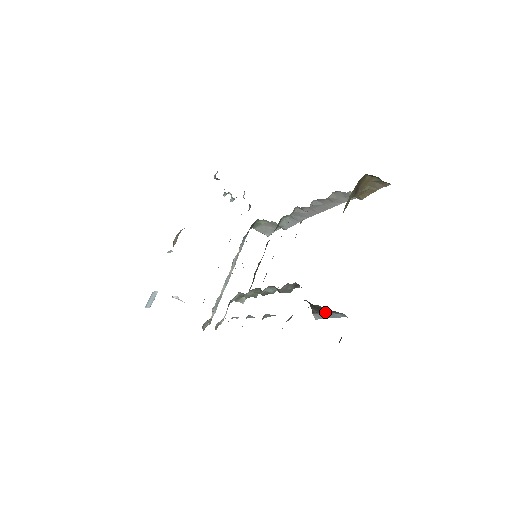
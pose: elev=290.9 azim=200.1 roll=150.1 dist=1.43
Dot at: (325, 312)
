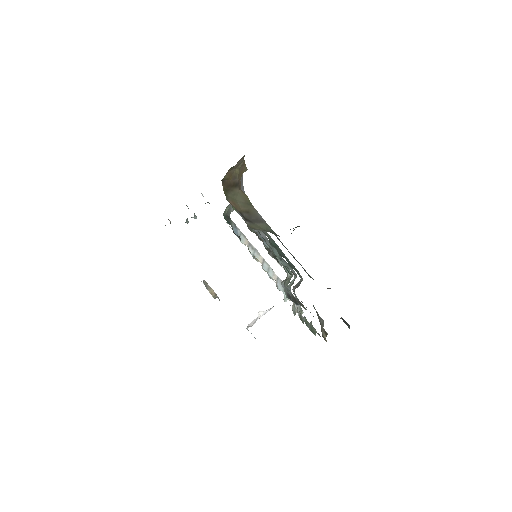
Dot at: occluded
